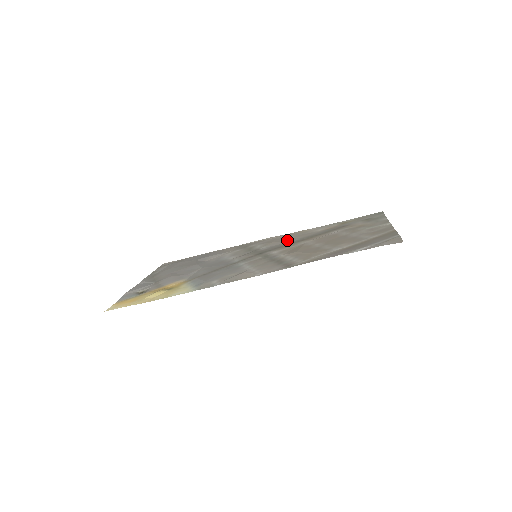
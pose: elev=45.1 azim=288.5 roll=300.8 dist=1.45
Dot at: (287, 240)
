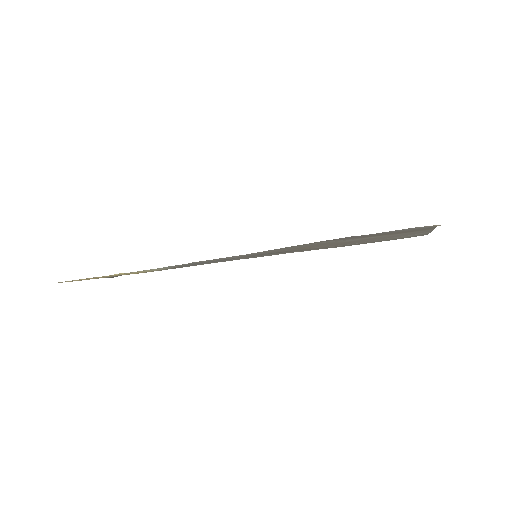
Dot at: occluded
